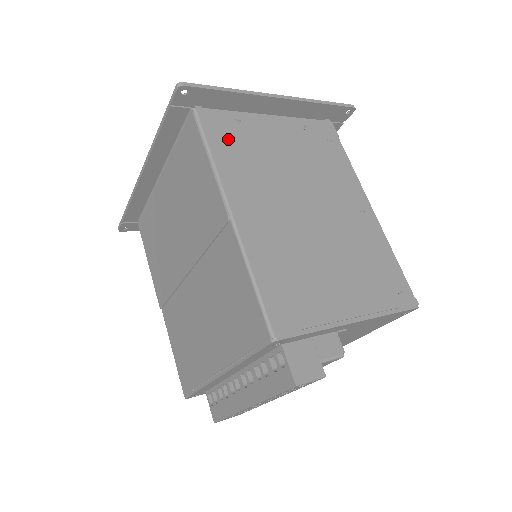
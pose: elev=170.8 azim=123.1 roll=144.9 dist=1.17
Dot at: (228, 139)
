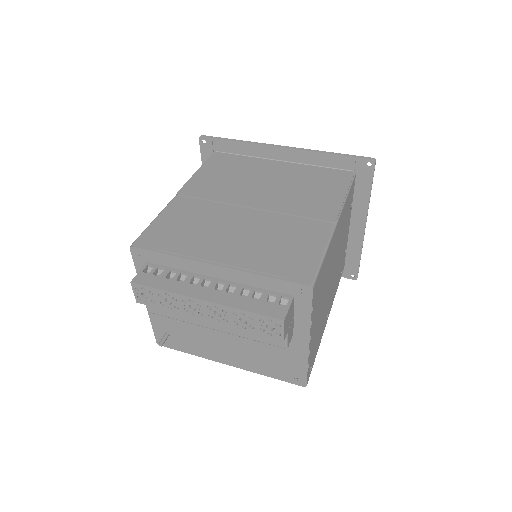
Dot at: (349, 202)
